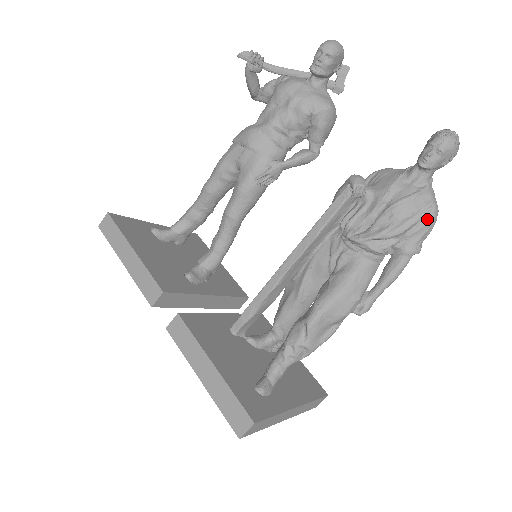
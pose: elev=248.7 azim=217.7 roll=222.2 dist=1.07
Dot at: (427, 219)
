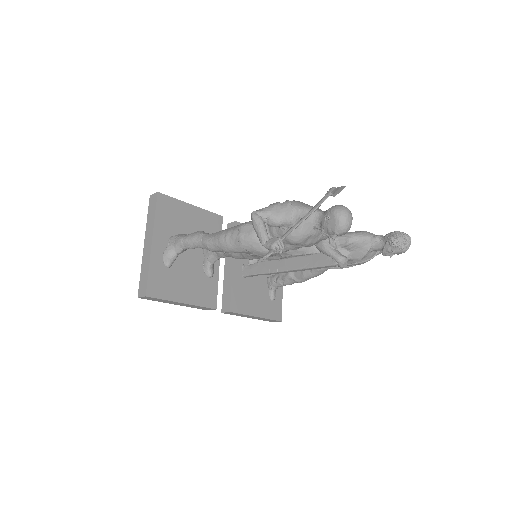
Dot at: occluded
